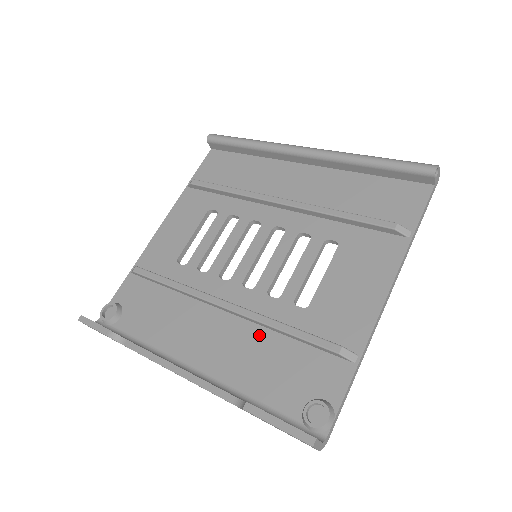
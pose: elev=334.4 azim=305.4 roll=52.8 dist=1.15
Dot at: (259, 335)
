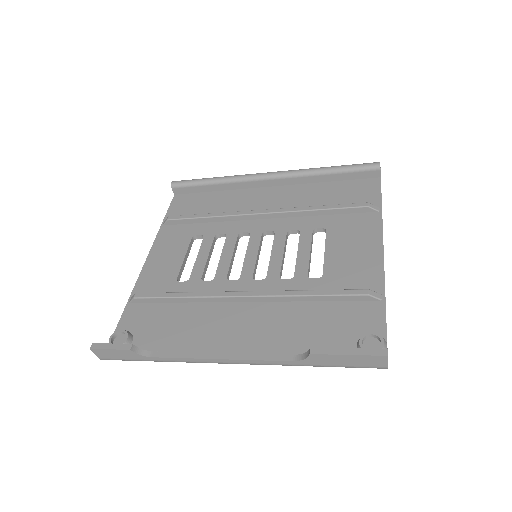
Dot at: (288, 309)
